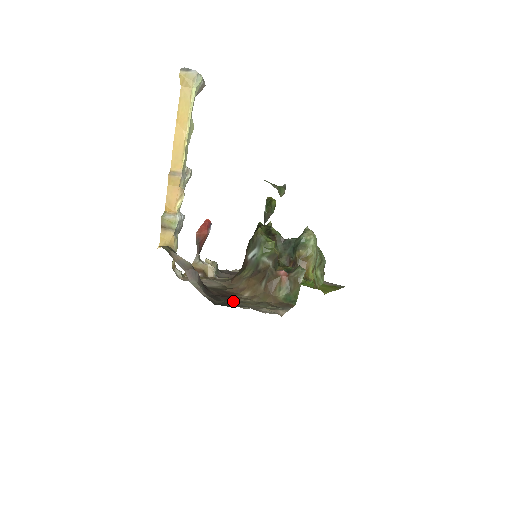
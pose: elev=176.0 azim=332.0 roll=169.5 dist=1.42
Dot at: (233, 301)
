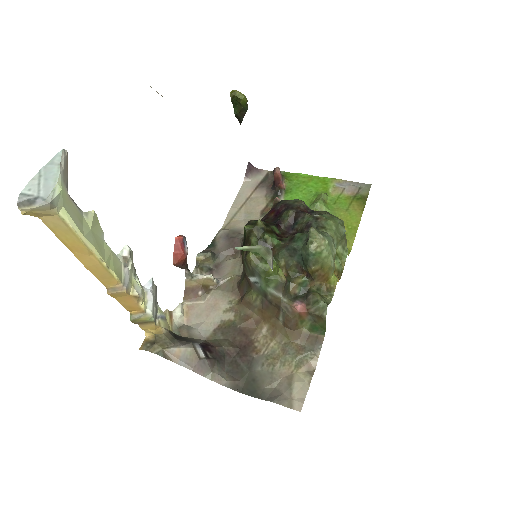
Dot at: (257, 366)
